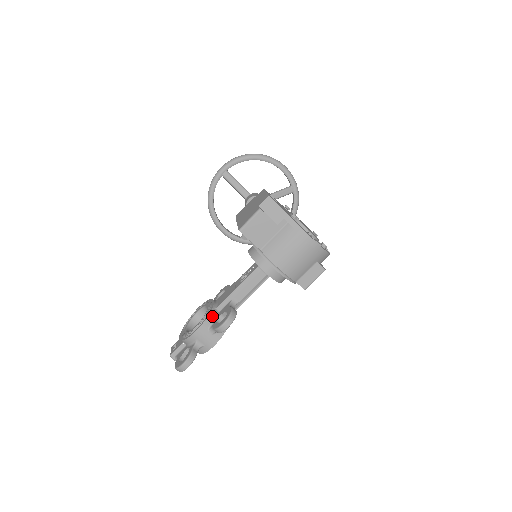
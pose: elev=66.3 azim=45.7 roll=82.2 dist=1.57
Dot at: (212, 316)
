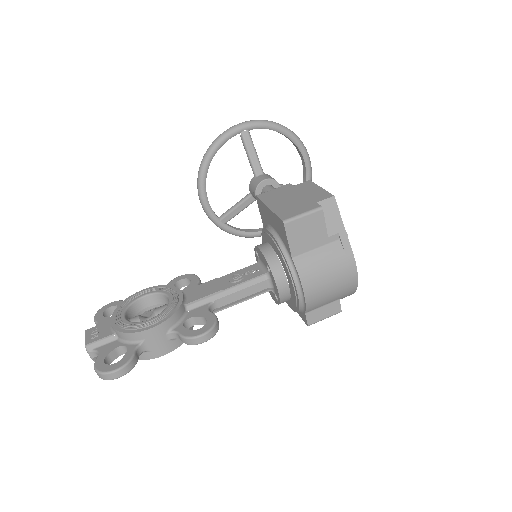
Dot at: (179, 314)
